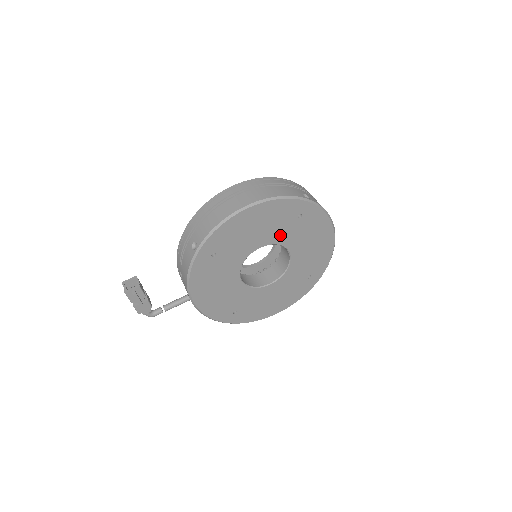
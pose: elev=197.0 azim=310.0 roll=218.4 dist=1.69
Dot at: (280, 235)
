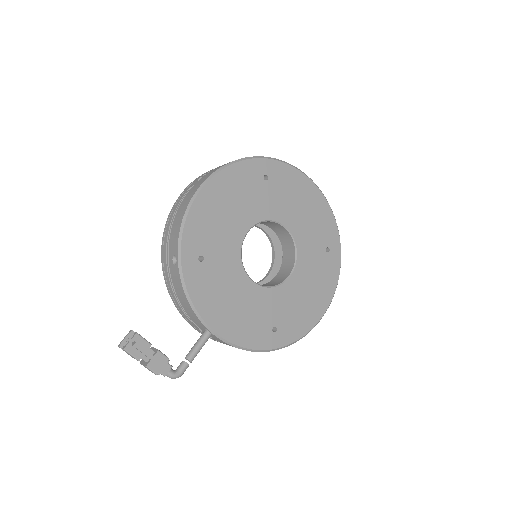
Dot at: (260, 208)
